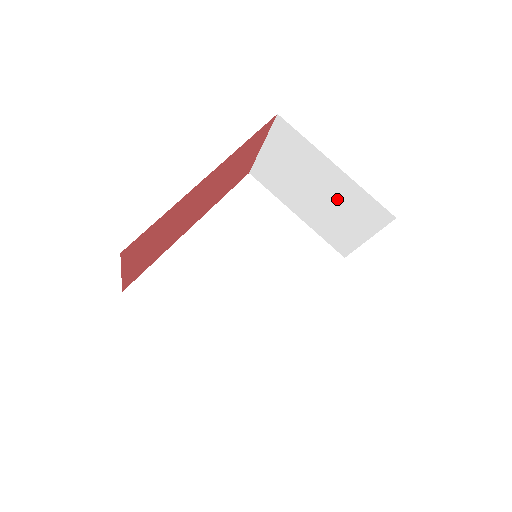
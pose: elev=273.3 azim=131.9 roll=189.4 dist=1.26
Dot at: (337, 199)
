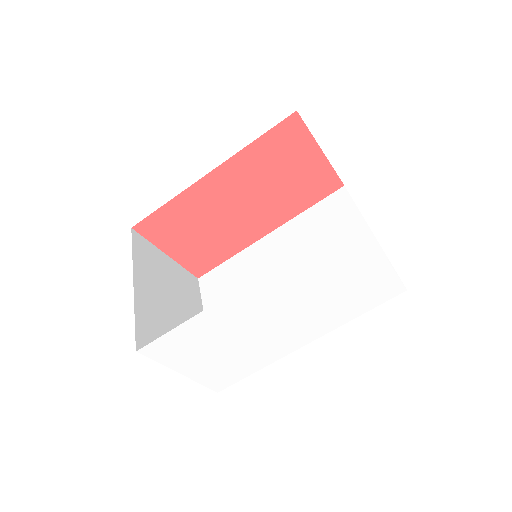
Dot at: occluded
